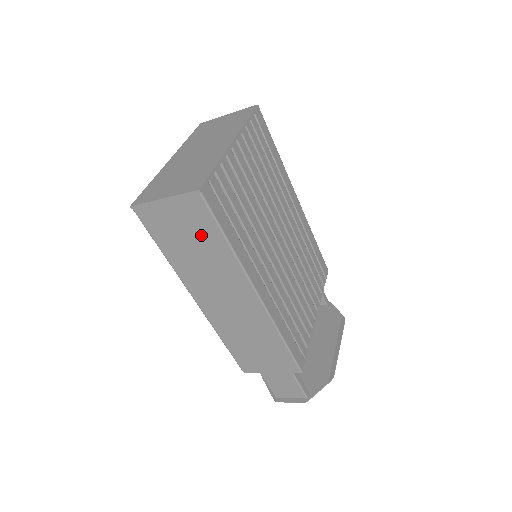
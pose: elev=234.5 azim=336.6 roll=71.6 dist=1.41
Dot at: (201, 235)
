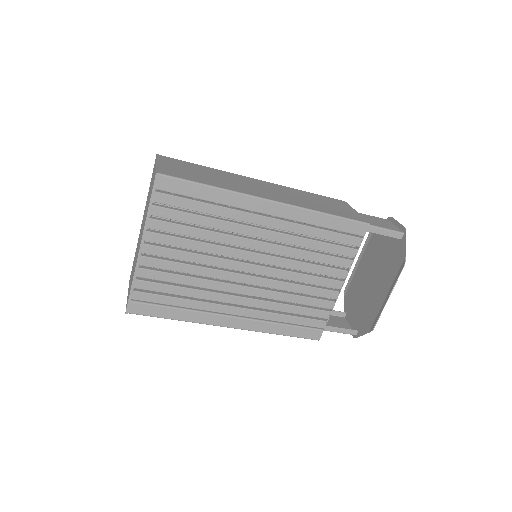
Dot at: occluded
